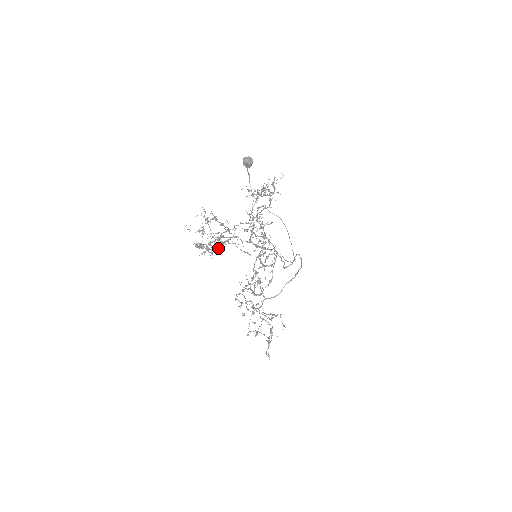
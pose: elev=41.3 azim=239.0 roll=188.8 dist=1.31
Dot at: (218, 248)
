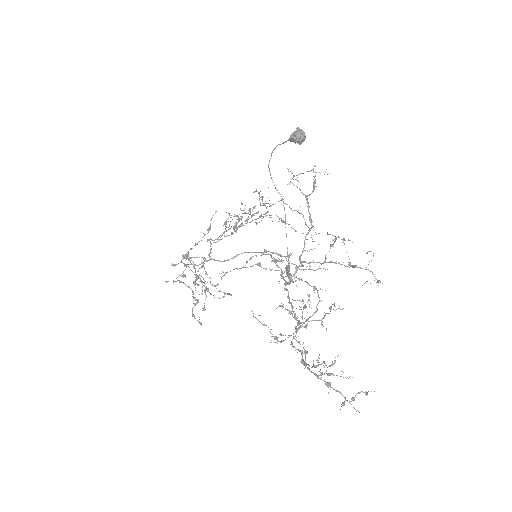
Dot at: occluded
